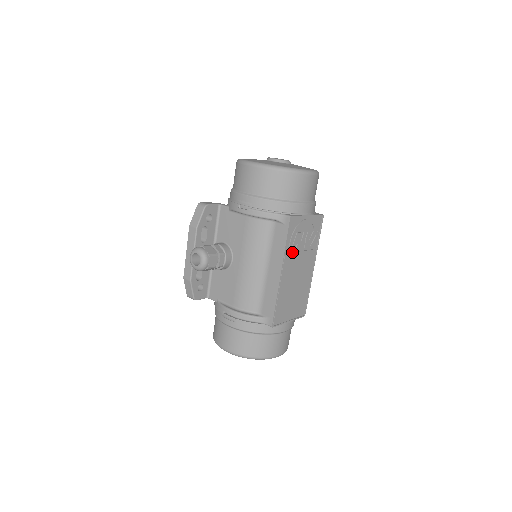
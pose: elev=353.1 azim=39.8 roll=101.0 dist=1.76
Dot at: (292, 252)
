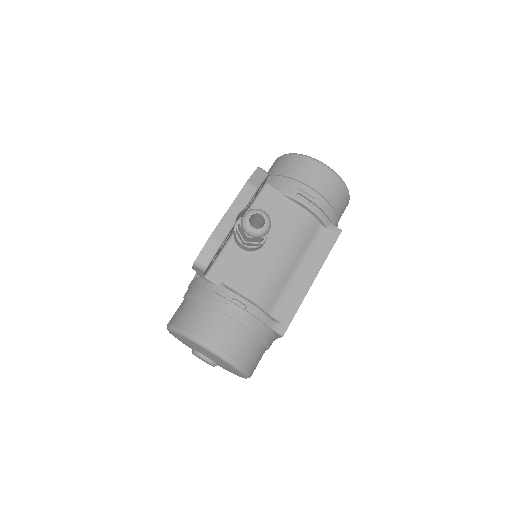
Dot at: occluded
